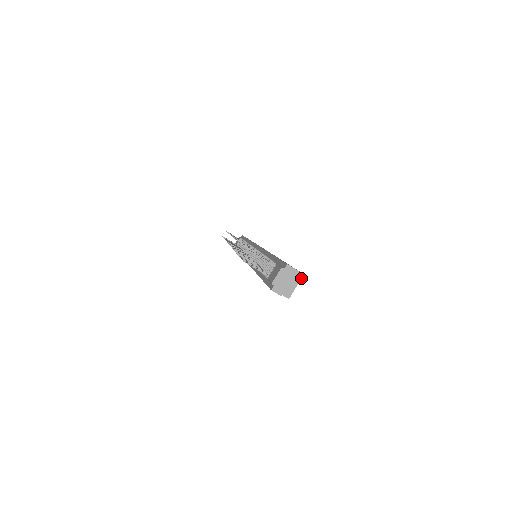
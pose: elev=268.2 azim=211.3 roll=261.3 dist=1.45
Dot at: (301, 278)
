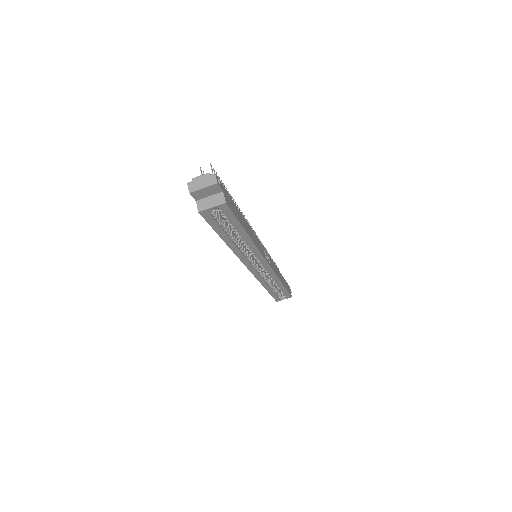
Dot at: (221, 204)
